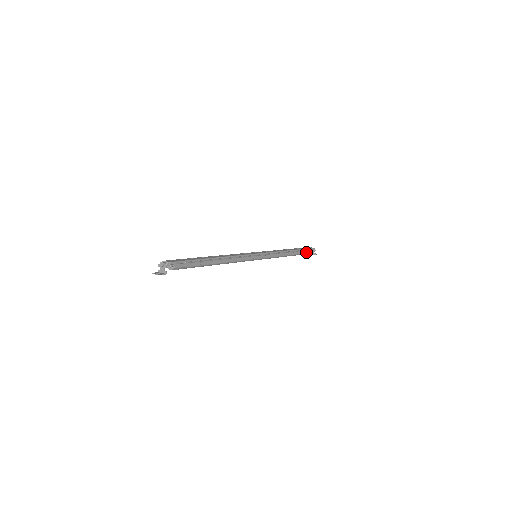
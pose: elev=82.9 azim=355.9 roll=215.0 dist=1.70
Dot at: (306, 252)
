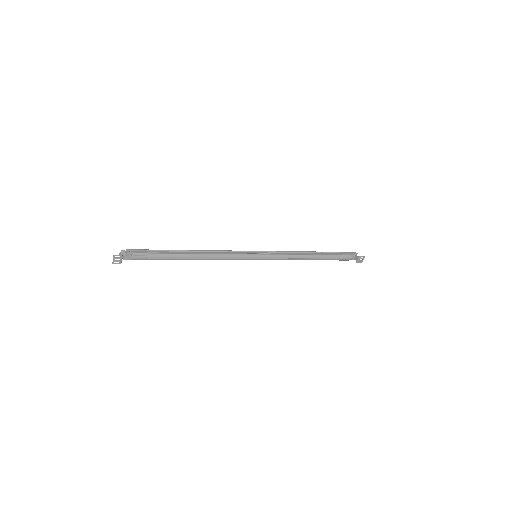
Dot at: (340, 254)
